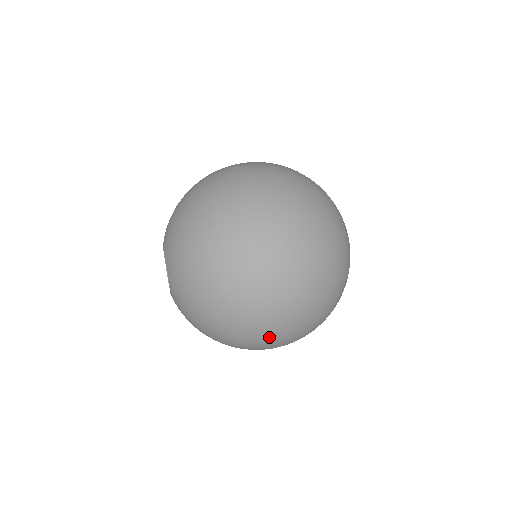
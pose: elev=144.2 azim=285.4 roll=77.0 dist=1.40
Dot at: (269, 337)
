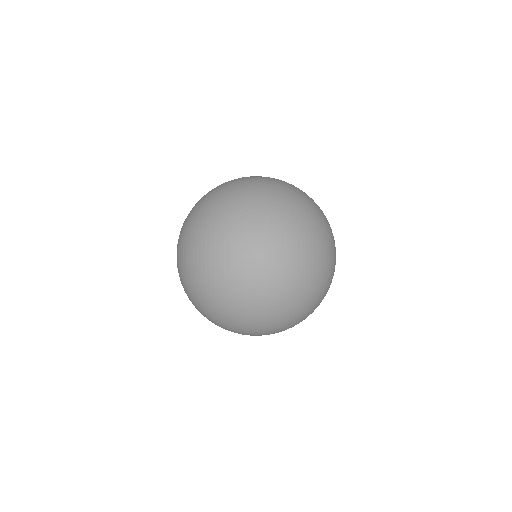
Dot at: (242, 284)
